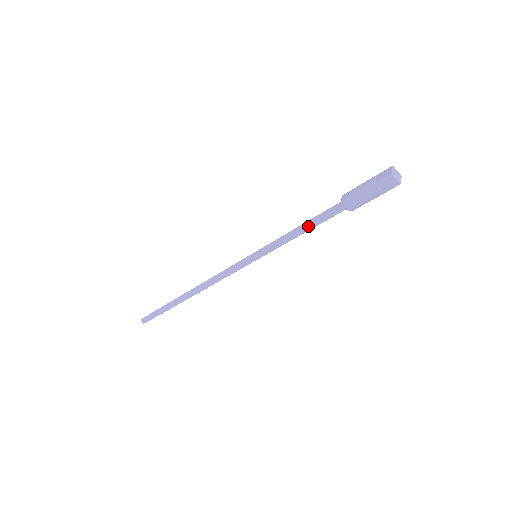
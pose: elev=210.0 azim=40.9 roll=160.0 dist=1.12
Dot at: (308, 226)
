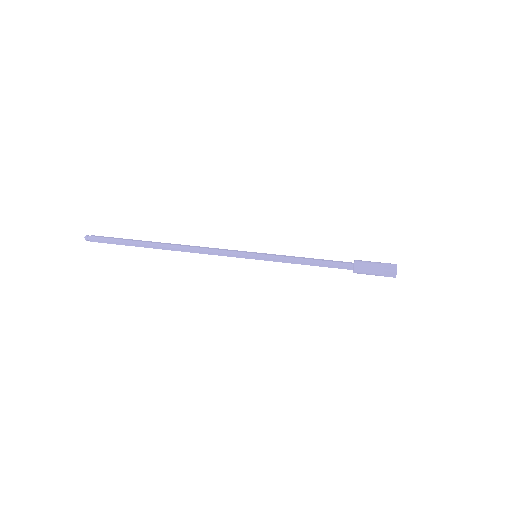
Dot at: (317, 264)
